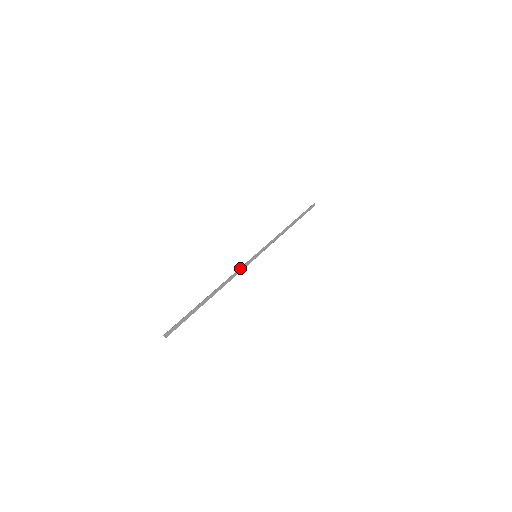
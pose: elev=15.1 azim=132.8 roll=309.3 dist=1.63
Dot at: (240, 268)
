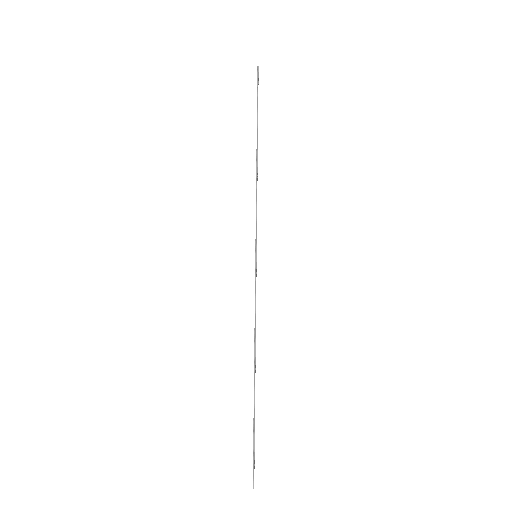
Dot at: occluded
